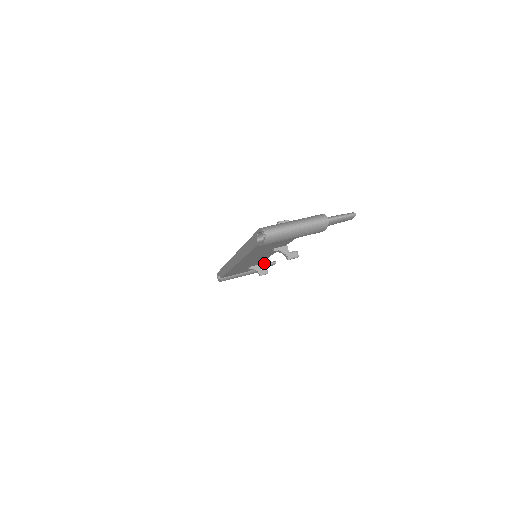
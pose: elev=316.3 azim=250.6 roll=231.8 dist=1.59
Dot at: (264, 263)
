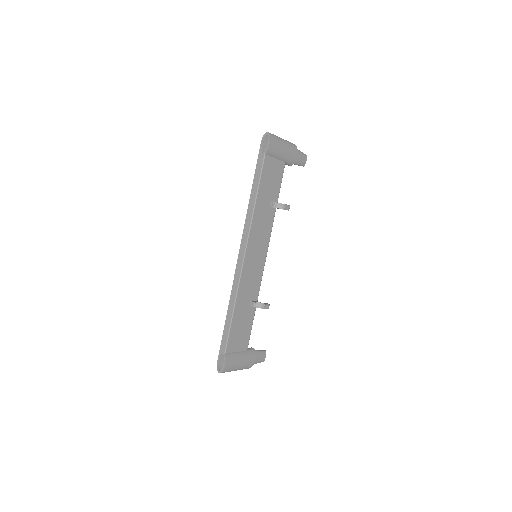
Dot at: occluded
